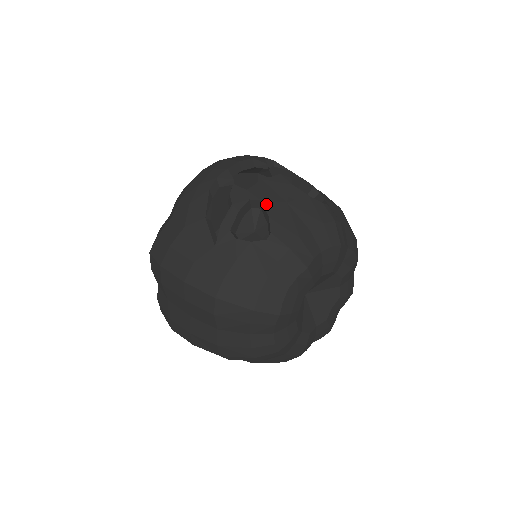
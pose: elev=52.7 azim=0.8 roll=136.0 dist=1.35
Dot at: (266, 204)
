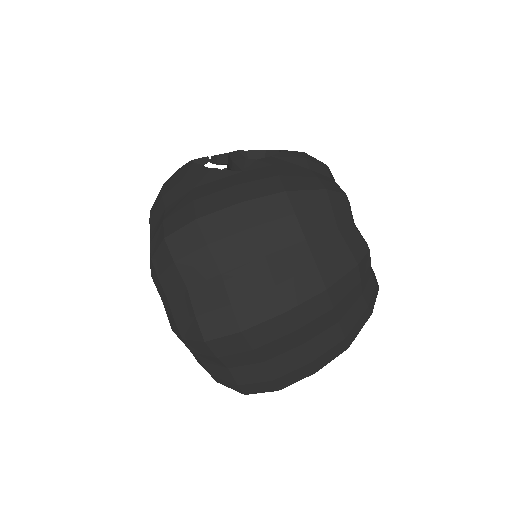
Dot at: (253, 151)
